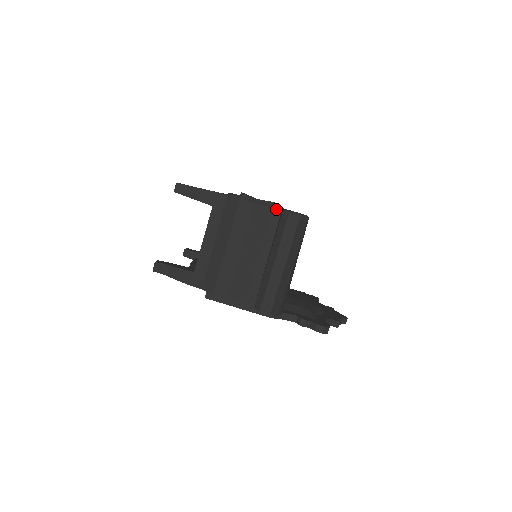
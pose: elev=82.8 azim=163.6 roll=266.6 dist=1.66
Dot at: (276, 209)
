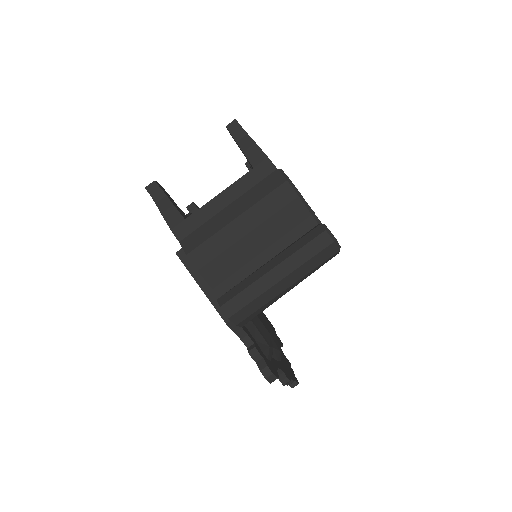
Dot at: (314, 218)
